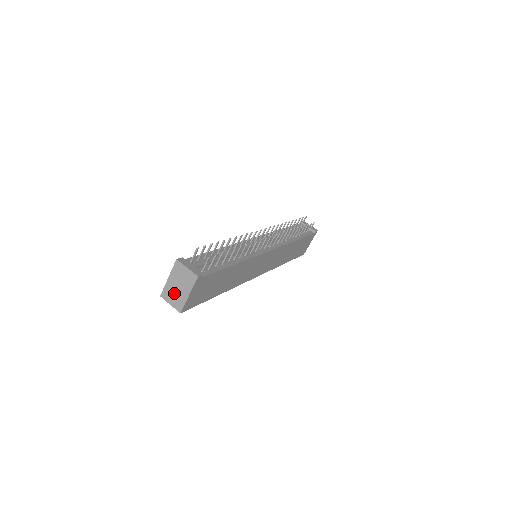
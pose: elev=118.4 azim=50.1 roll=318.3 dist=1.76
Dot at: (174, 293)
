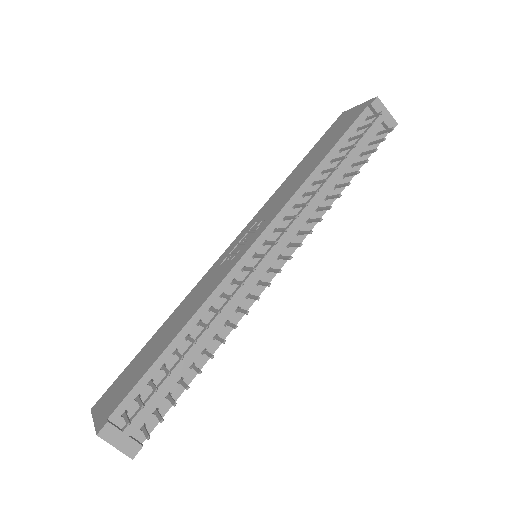
Dot at: occluded
